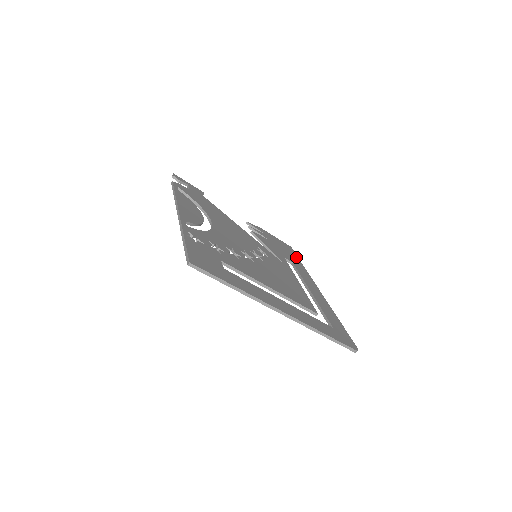
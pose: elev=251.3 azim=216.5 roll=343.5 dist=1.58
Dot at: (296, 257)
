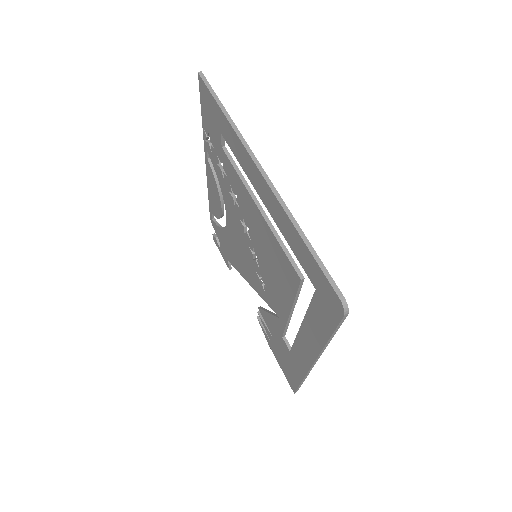
Dot at: occluded
